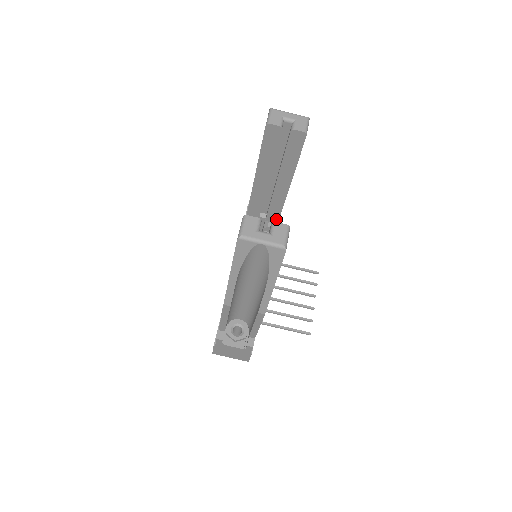
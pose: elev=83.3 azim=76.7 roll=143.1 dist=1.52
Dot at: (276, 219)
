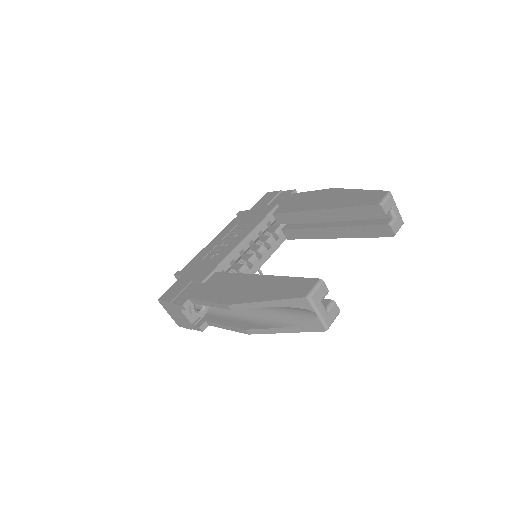
Dot at: (290, 237)
